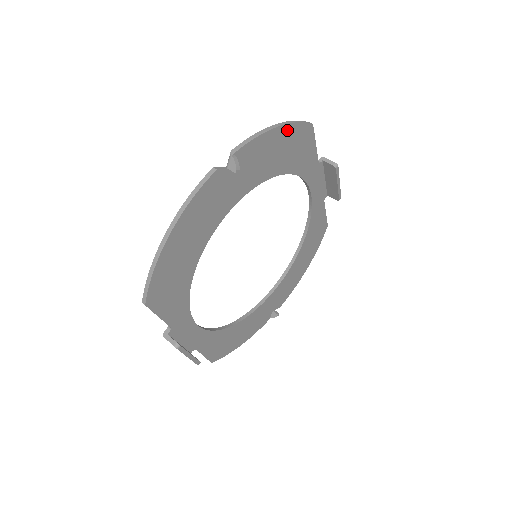
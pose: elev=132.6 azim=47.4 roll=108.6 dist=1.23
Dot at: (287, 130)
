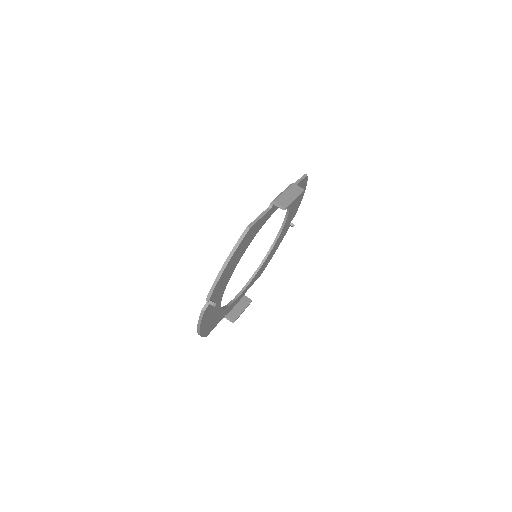
Dot at: (233, 256)
